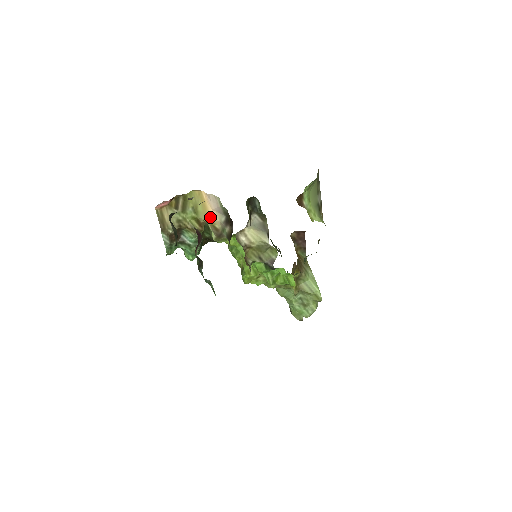
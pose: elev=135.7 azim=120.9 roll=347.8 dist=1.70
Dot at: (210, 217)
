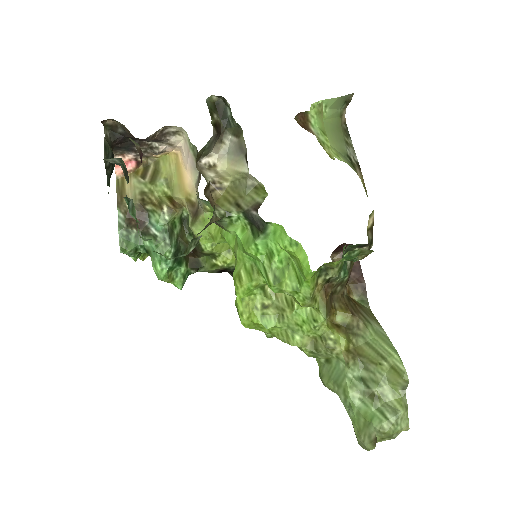
Dot at: (185, 186)
